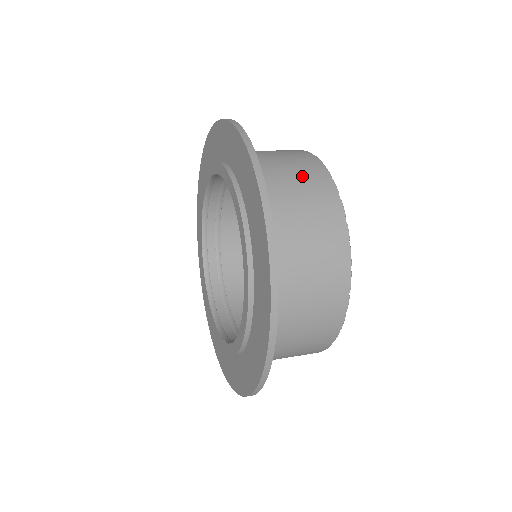
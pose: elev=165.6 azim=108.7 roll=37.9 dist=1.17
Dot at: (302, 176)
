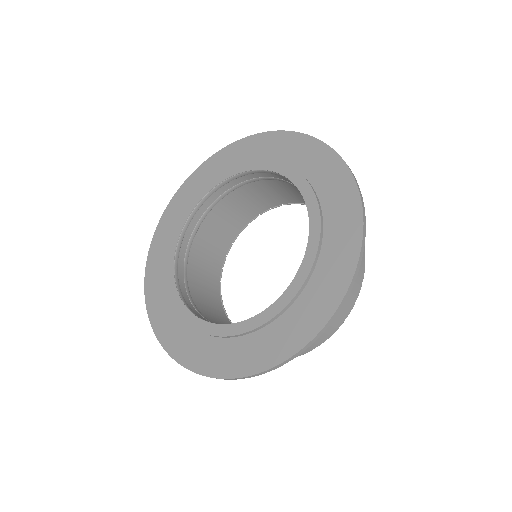
Dot at: occluded
